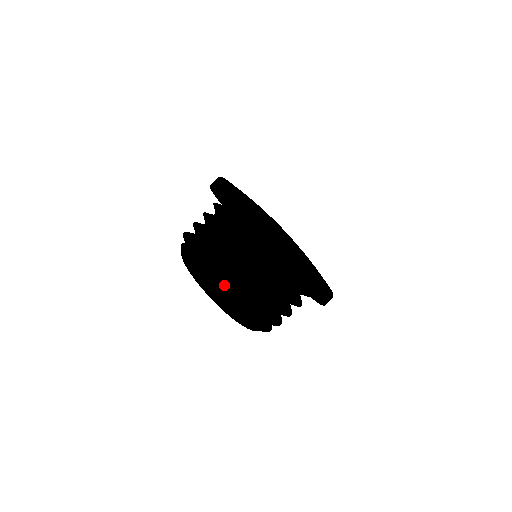
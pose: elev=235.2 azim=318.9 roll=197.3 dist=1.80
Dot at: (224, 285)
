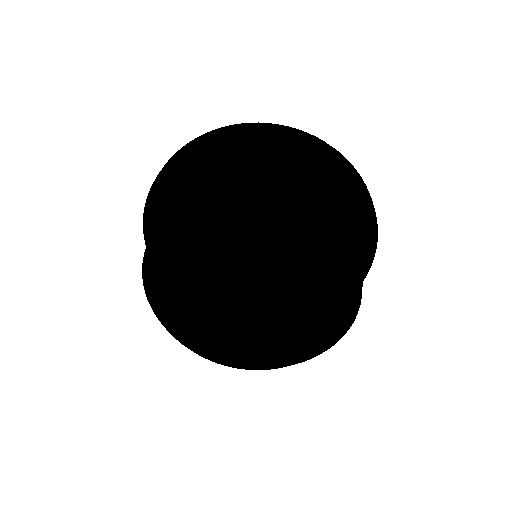
Dot at: (221, 188)
